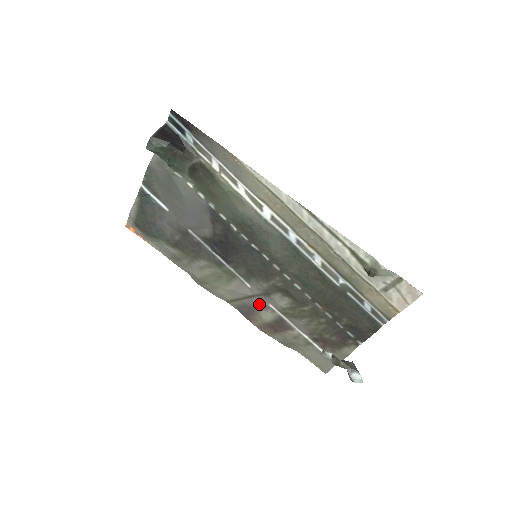
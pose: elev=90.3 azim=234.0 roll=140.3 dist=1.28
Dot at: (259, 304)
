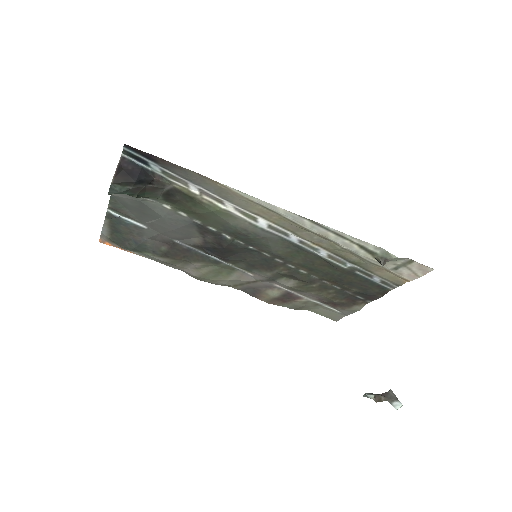
Dot at: (264, 286)
